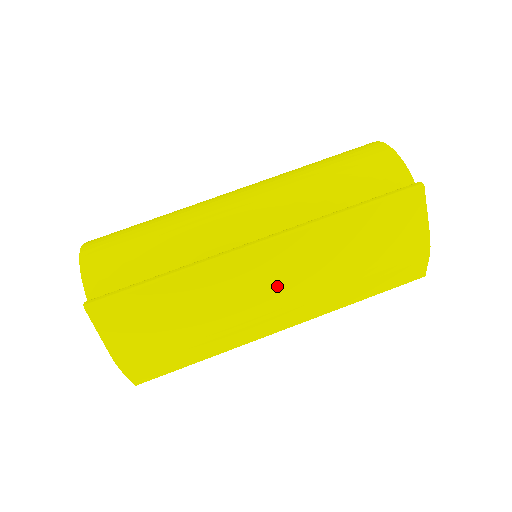
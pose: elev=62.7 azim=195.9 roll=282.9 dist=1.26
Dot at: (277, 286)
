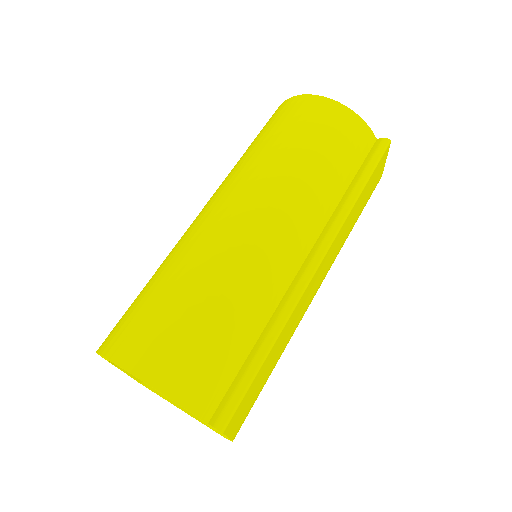
Dot at: (320, 283)
